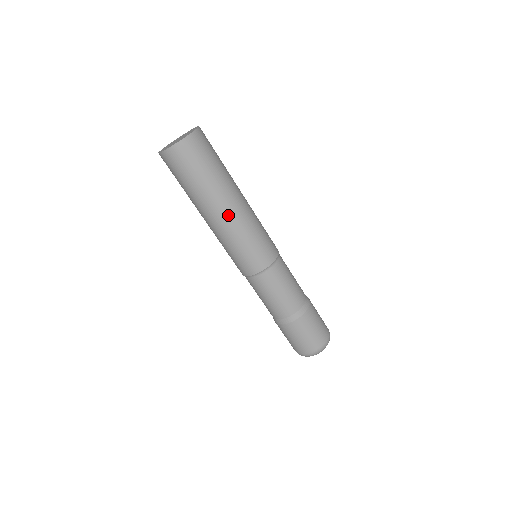
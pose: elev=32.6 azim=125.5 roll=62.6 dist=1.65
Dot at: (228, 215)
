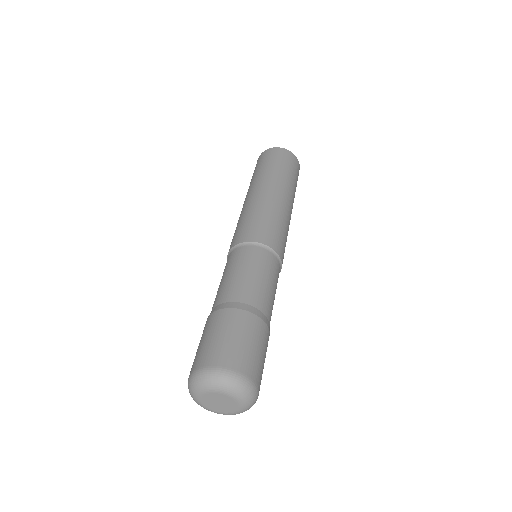
Dot at: (283, 199)
